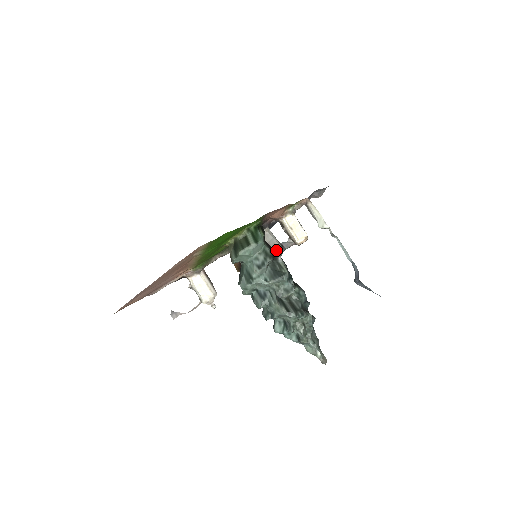
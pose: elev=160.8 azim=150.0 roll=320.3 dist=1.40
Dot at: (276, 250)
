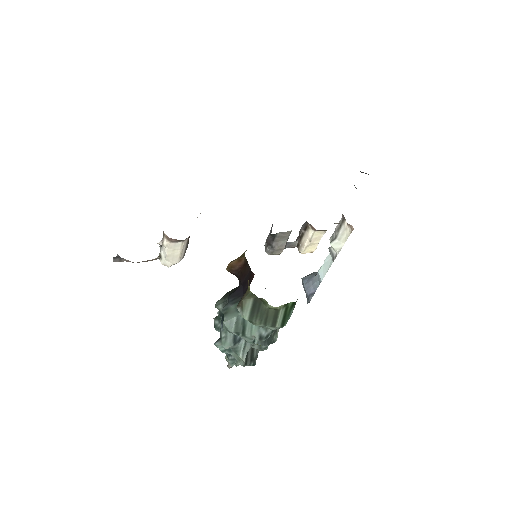
Dot at: (277, 251)
